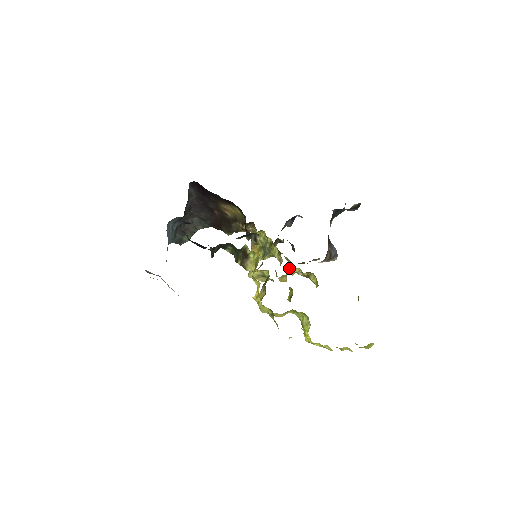
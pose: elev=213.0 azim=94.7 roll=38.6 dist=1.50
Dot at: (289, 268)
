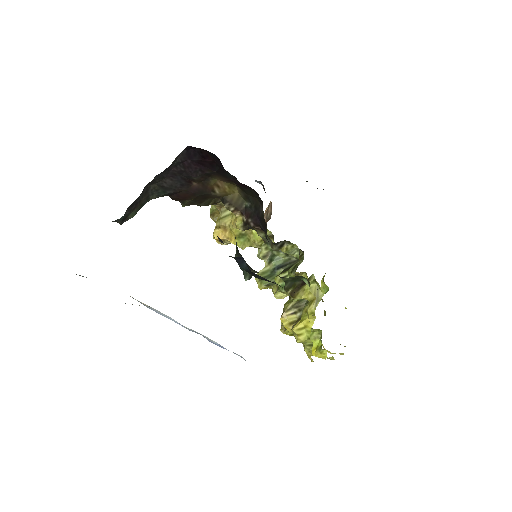
Dot at: occluded
